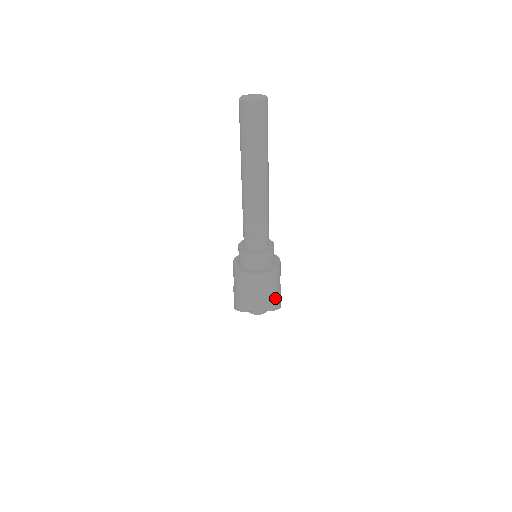
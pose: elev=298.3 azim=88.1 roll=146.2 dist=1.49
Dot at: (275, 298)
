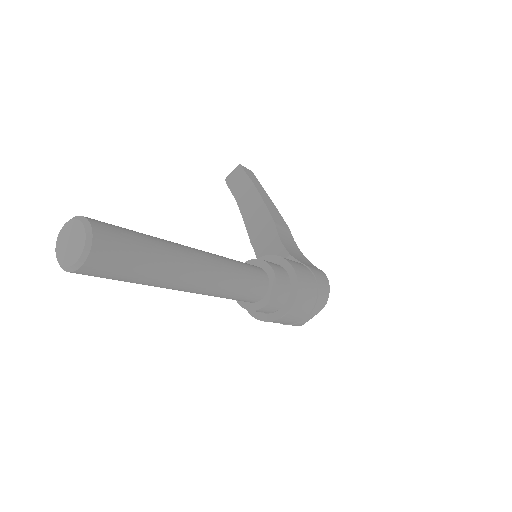
Dot at: (319, 297)
